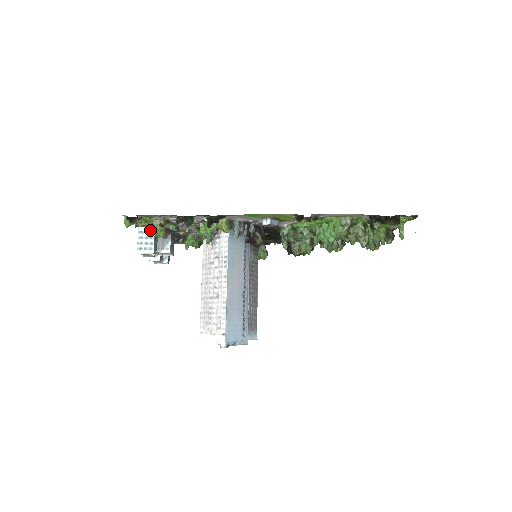
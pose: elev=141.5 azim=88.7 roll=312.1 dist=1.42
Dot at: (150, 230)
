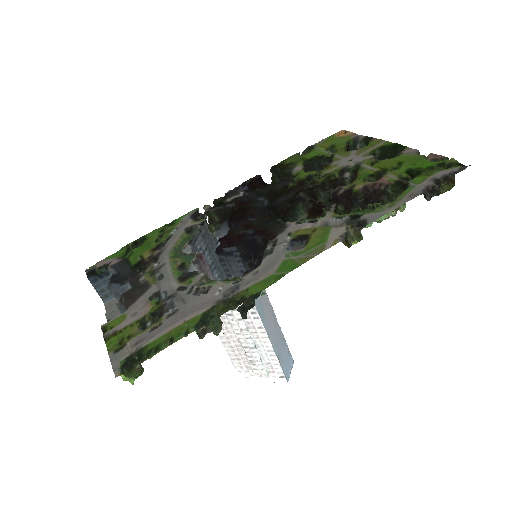
Dot at: (120, 319)
